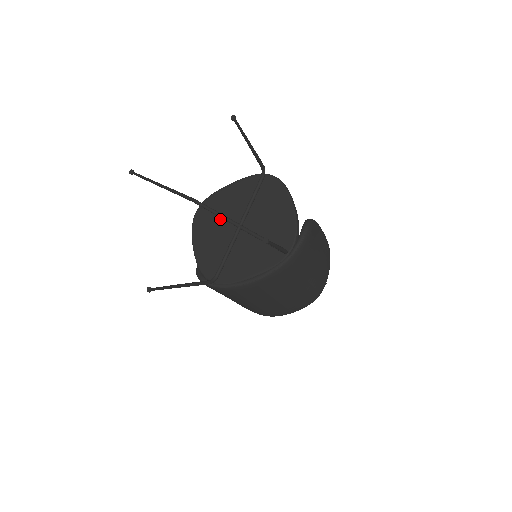
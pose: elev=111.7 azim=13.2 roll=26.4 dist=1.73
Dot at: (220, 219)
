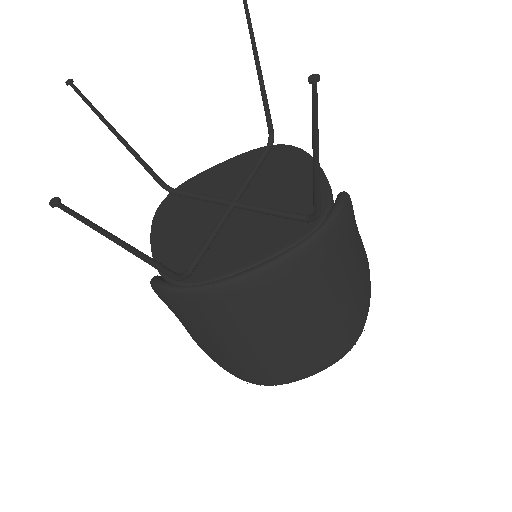
Dot at: (200, 202)
